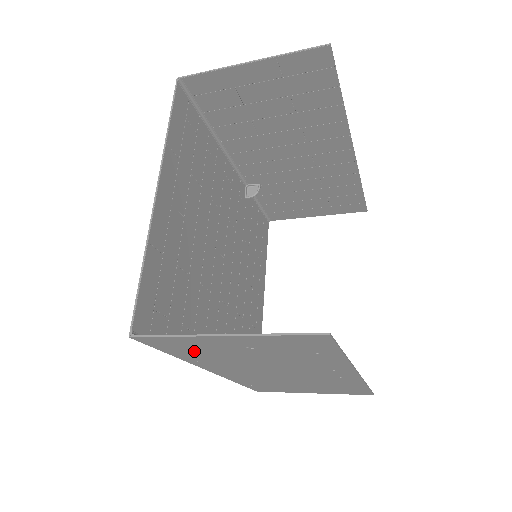
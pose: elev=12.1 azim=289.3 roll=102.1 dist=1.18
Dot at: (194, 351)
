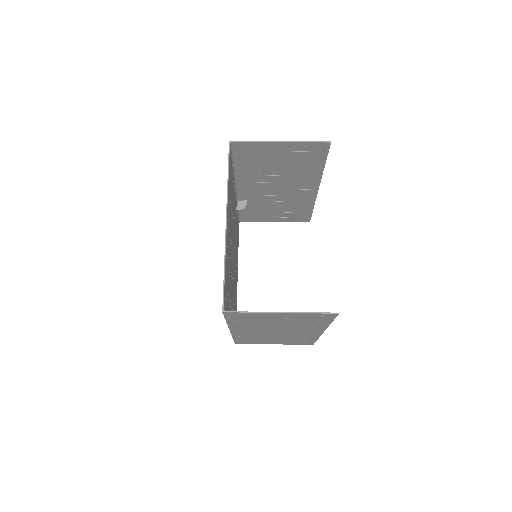
Dot at: (247, 320)
